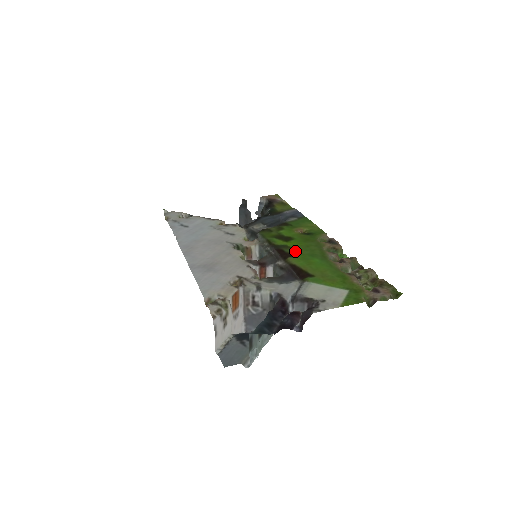
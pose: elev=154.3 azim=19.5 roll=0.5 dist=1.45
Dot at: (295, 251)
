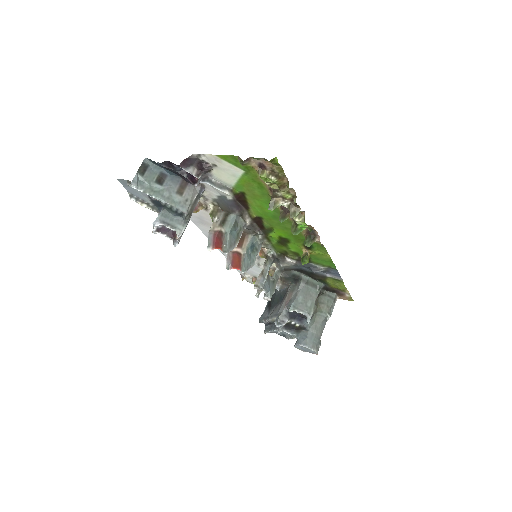
Dot at: (270, 223)
